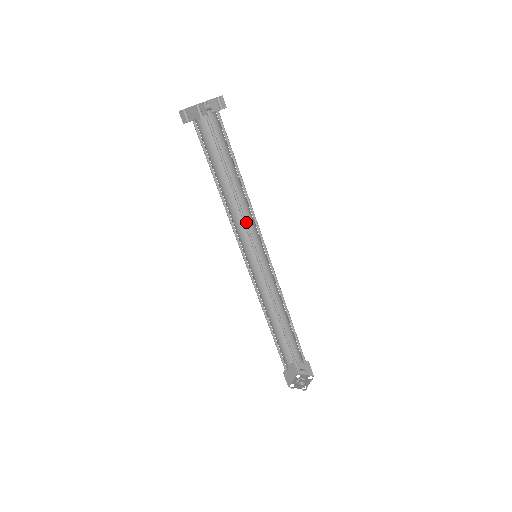
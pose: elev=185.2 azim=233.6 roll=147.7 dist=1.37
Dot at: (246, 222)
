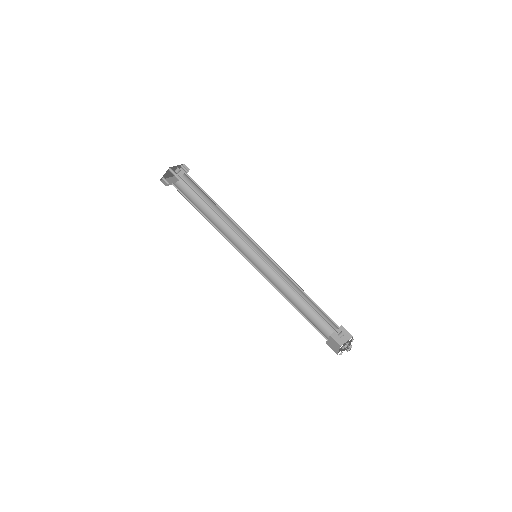
Dot at: (236, 231)
